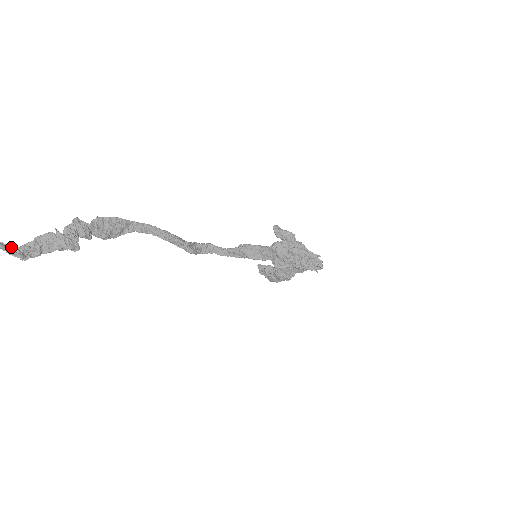
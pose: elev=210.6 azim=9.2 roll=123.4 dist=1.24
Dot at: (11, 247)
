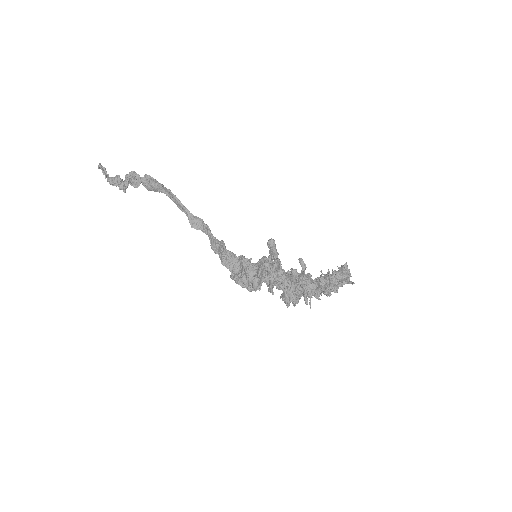
Dot at: (106, 176)
